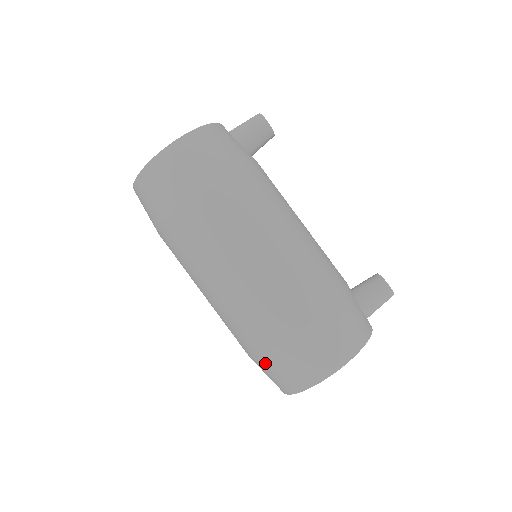
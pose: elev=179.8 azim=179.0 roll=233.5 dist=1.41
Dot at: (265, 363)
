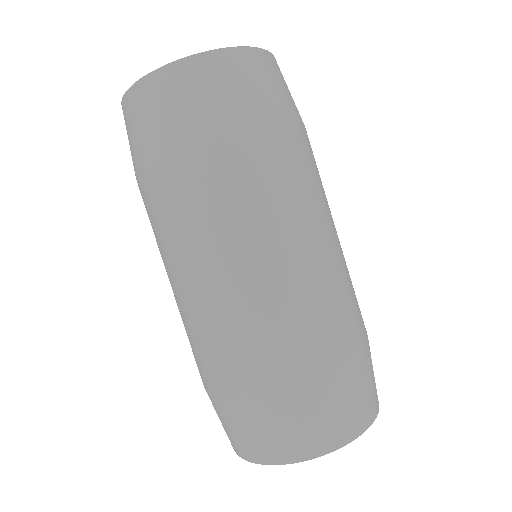
Dot at: (311, 396)
